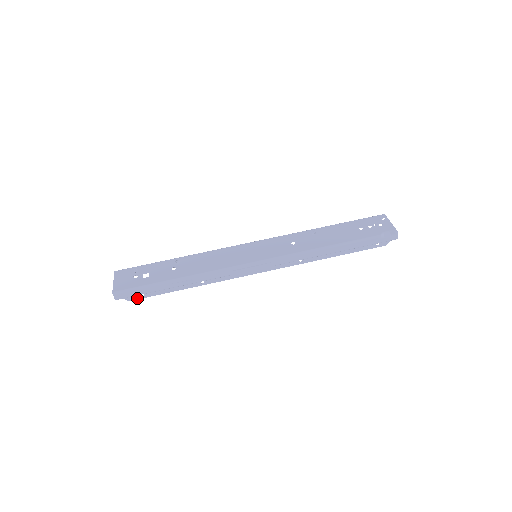
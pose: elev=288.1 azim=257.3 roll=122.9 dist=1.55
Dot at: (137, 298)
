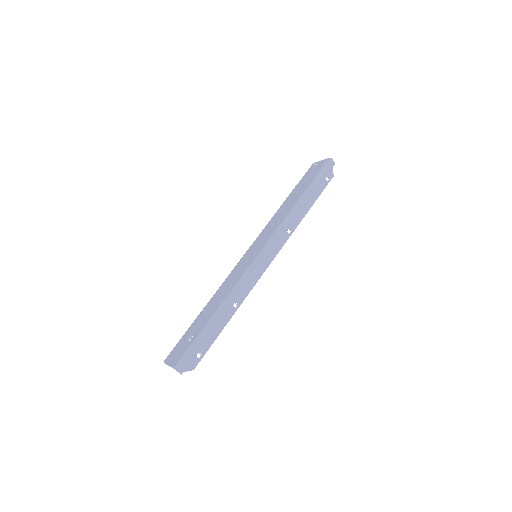
Dot at: (197, 362)
